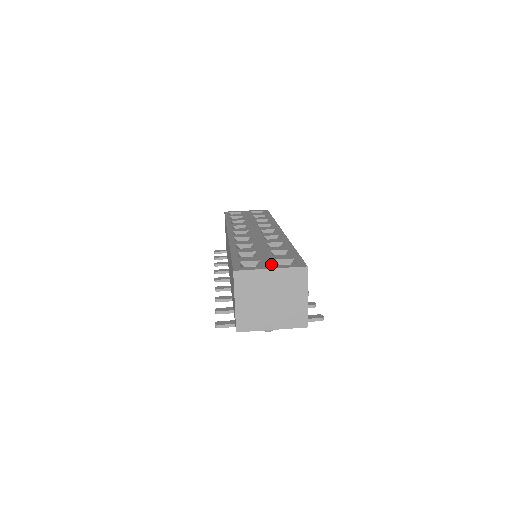
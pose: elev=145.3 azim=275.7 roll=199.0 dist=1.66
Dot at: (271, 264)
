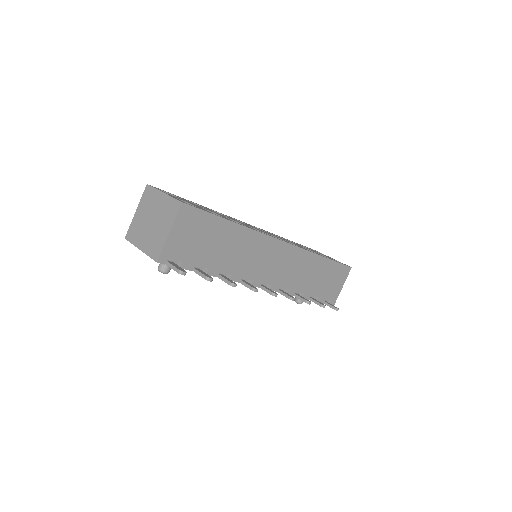
Dot at: (175, 197)
